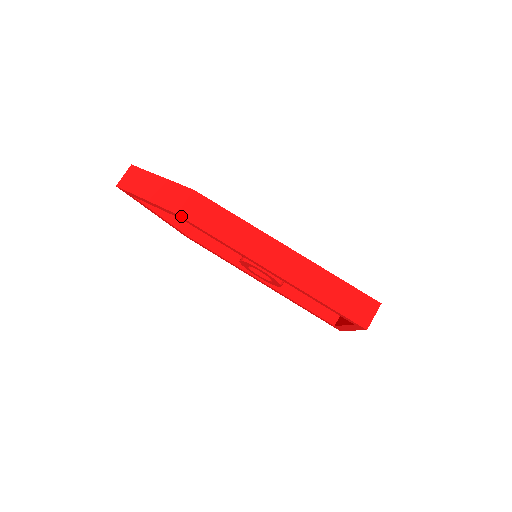
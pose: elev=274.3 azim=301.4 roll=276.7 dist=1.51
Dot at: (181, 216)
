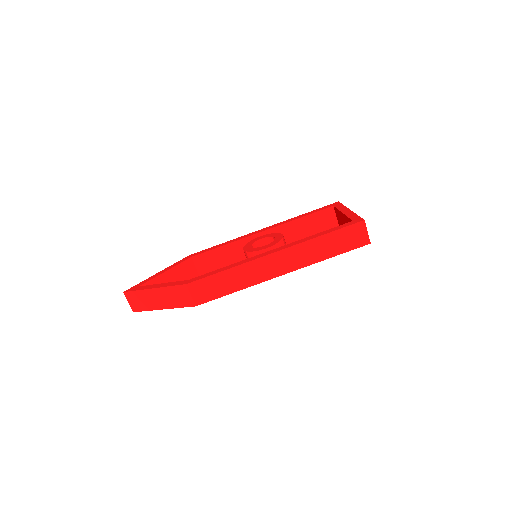
Dot at: occluded
